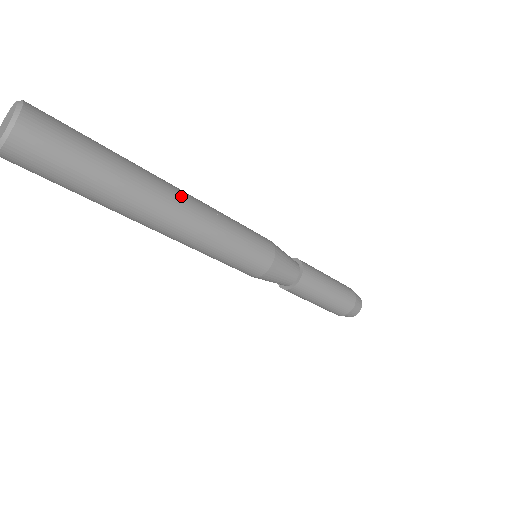
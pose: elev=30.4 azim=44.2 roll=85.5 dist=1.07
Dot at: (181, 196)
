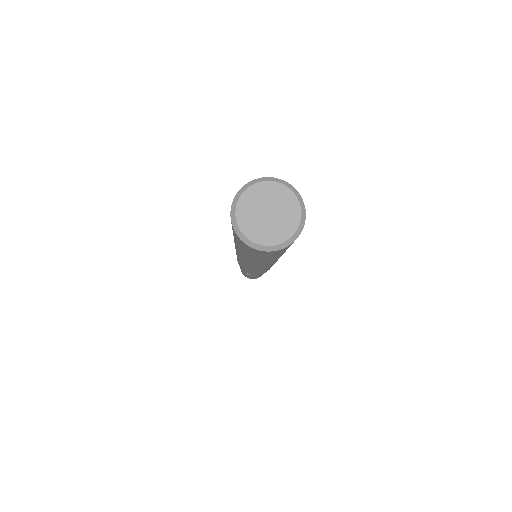
Dot at: occluded
